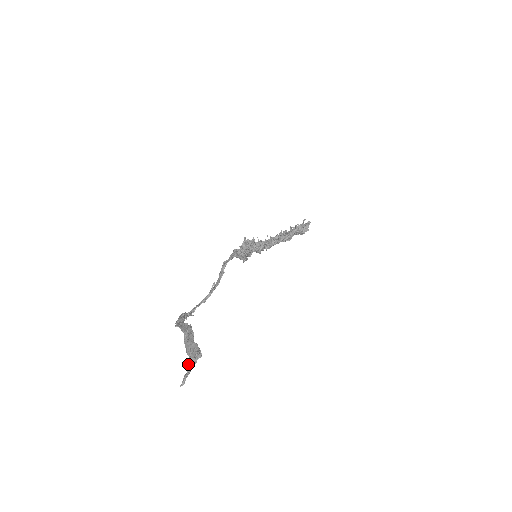
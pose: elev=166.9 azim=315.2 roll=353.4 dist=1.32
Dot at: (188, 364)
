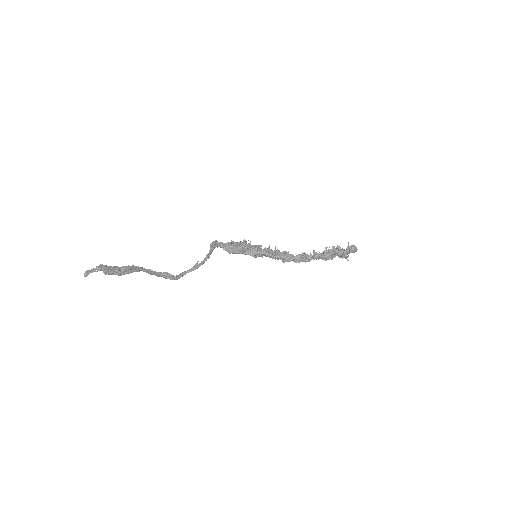
Dot at: (94, 268)
